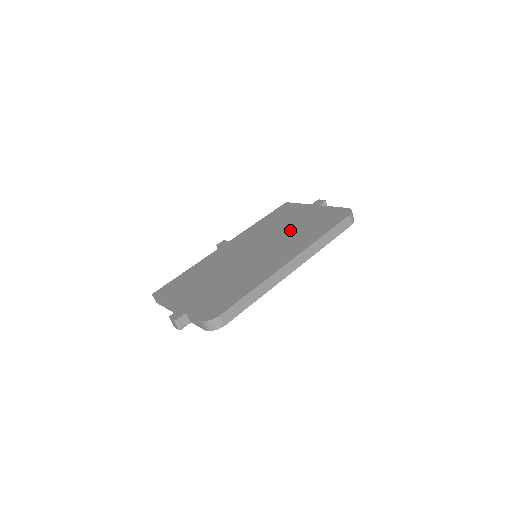
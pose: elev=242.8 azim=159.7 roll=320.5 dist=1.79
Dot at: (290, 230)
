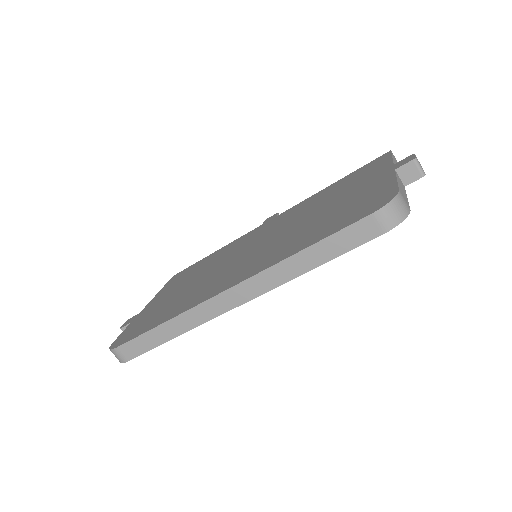
Dot at: (308, 220)
